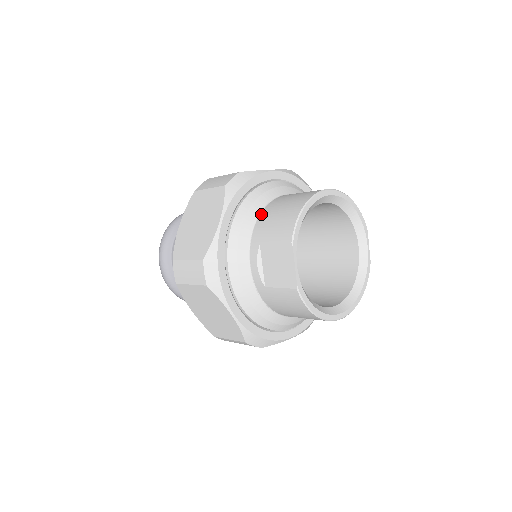
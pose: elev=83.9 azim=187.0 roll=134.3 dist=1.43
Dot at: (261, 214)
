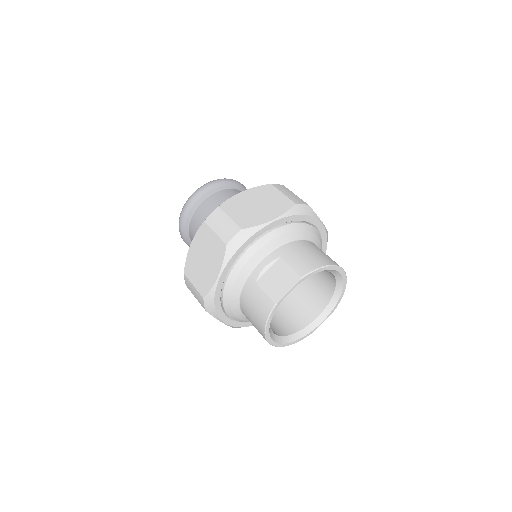
Dot at: (296, 241)
